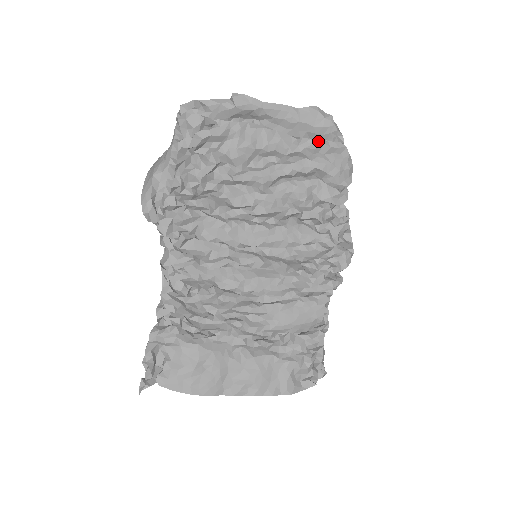
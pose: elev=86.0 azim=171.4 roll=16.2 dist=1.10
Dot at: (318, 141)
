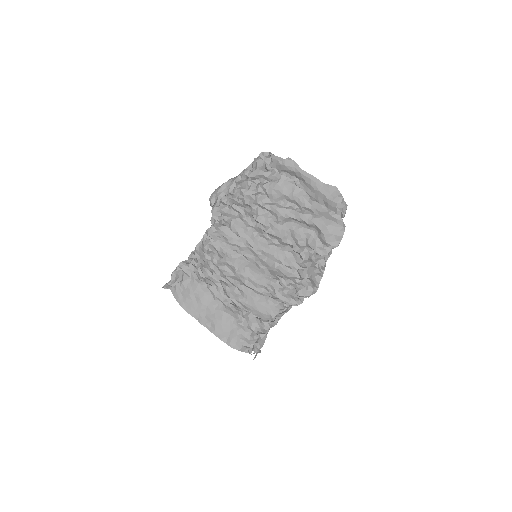
Dot at: (325, 208)
